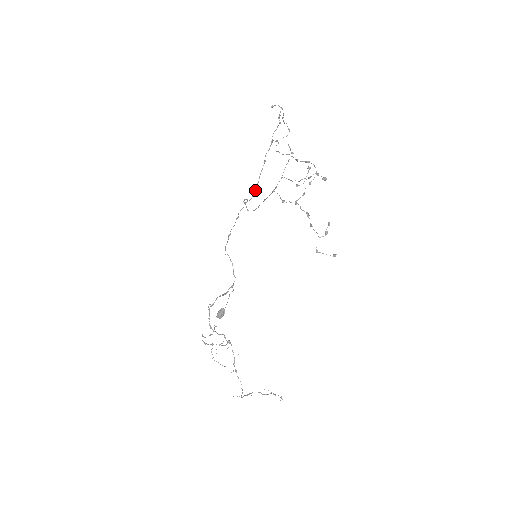
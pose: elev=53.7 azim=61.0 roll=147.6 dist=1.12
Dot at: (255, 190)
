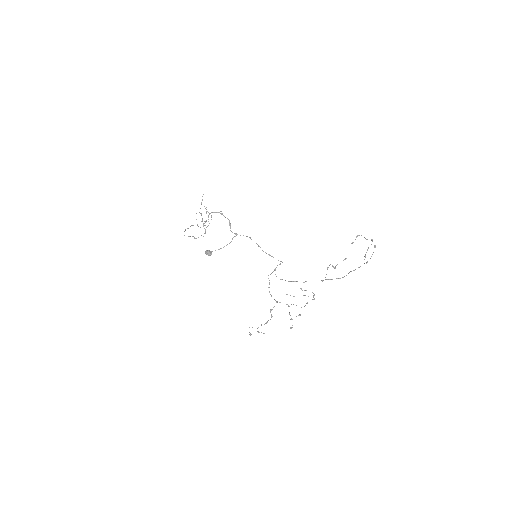
Dot at: occluded
